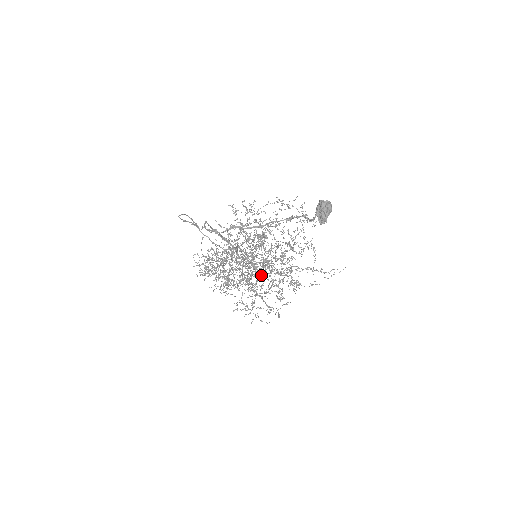
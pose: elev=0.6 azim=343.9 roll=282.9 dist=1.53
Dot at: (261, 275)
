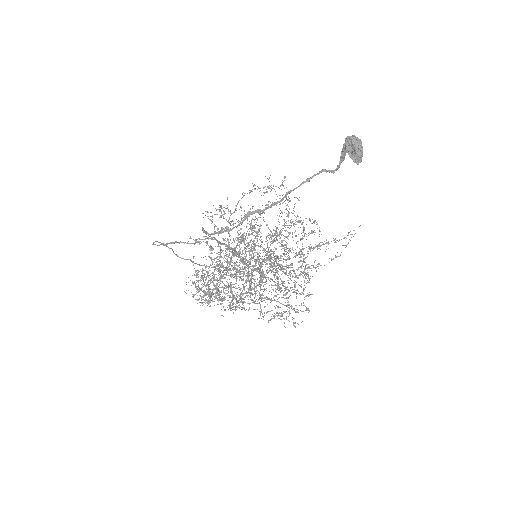
Dot at: occluded
